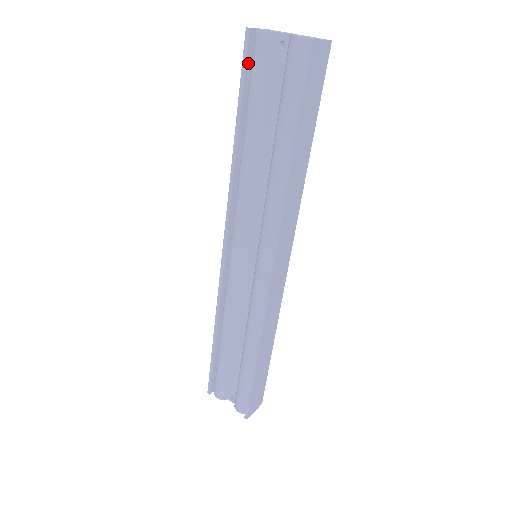
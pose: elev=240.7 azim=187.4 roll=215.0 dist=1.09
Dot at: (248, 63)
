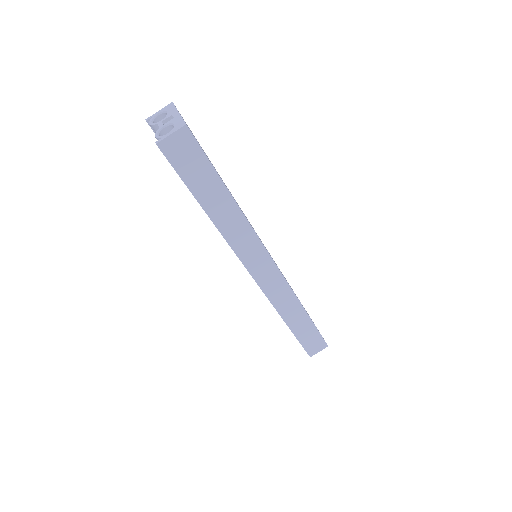
Dot at: occluded
